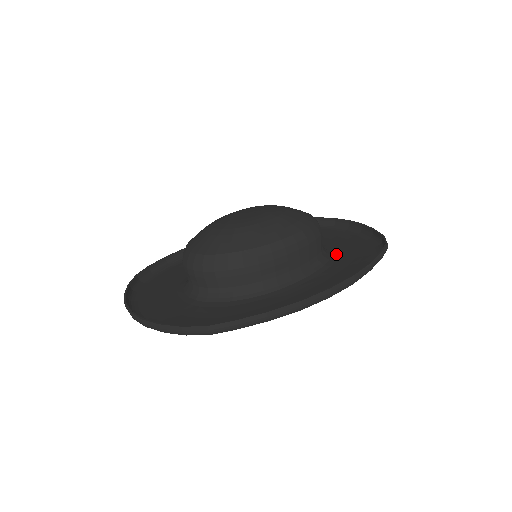
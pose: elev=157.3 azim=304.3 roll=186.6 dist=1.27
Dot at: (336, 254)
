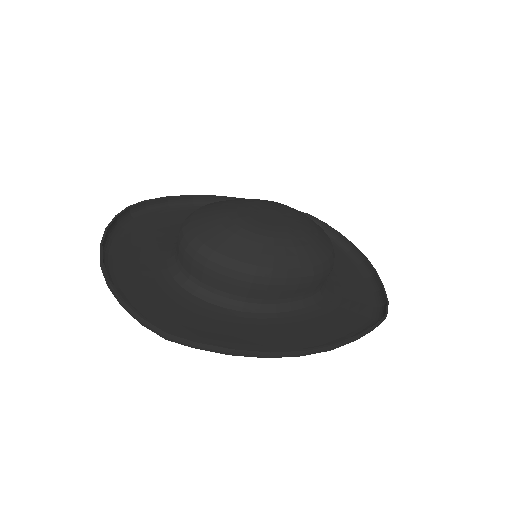
Dot at: (333, 293)
